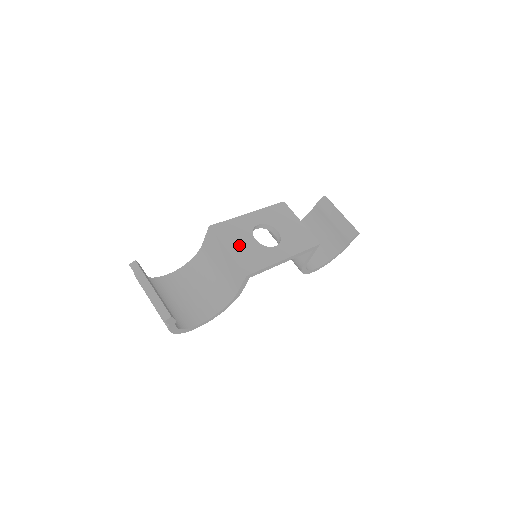
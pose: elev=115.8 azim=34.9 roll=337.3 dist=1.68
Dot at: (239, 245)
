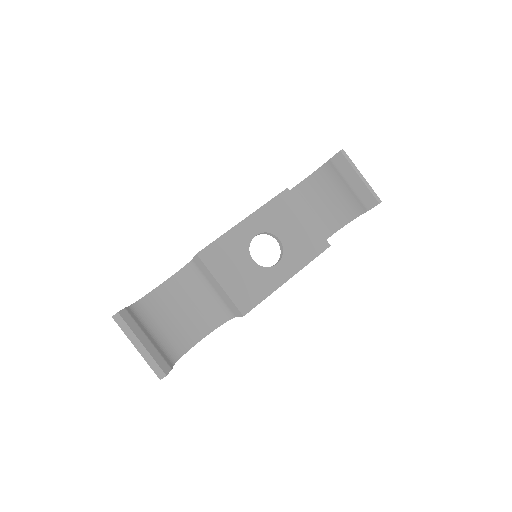
Dot at: (234, 274)
